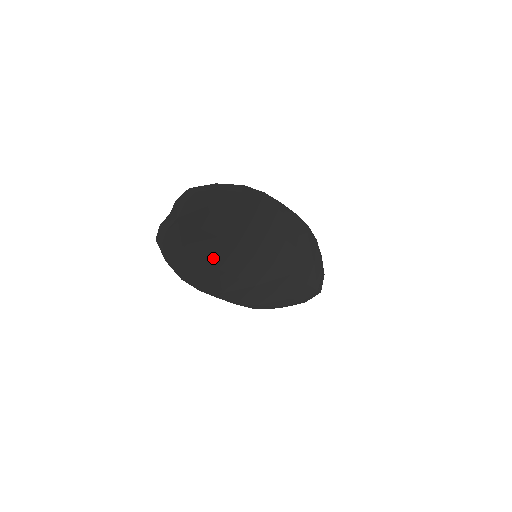
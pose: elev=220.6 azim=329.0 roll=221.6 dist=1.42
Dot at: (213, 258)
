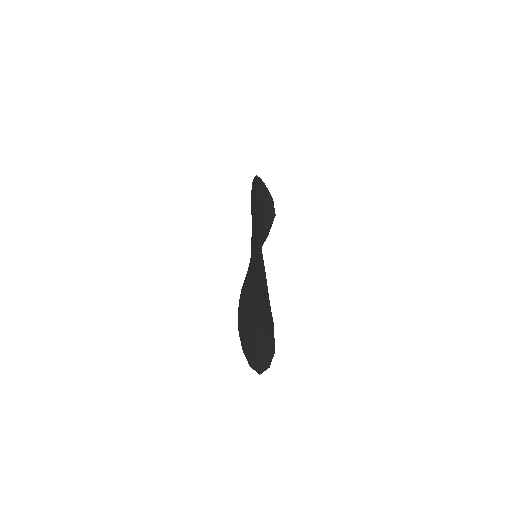
Dot at: occluded
